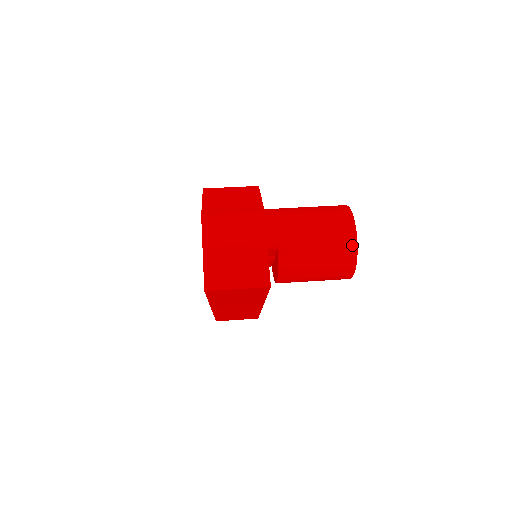
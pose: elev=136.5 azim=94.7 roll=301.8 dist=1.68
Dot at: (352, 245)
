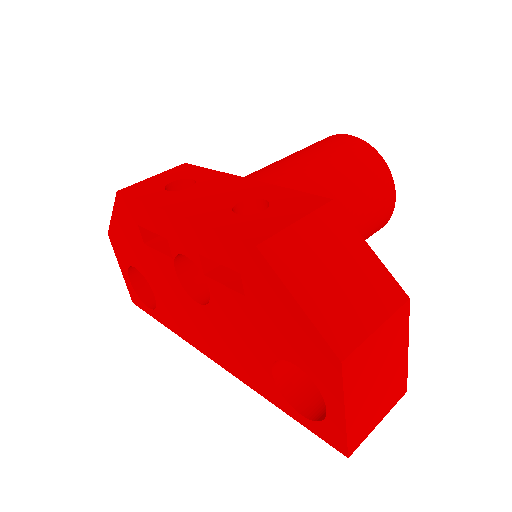
Dot at: (388, 217)
